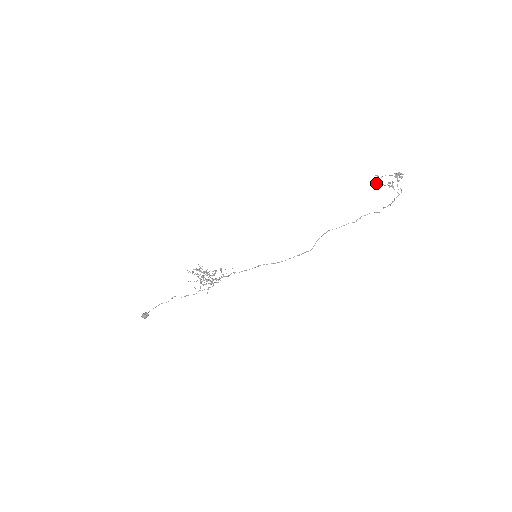
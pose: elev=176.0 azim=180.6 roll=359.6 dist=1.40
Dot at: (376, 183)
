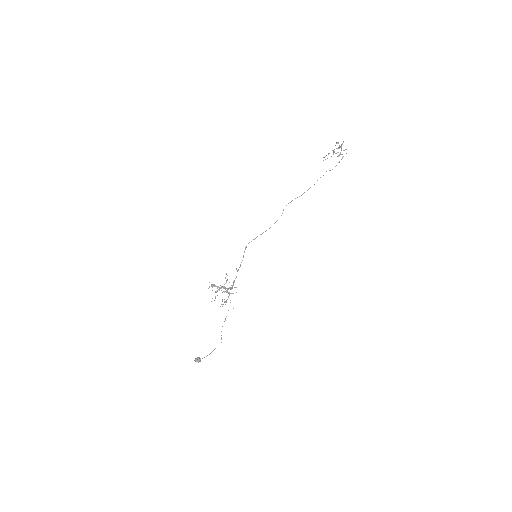
Dot at: occluded
